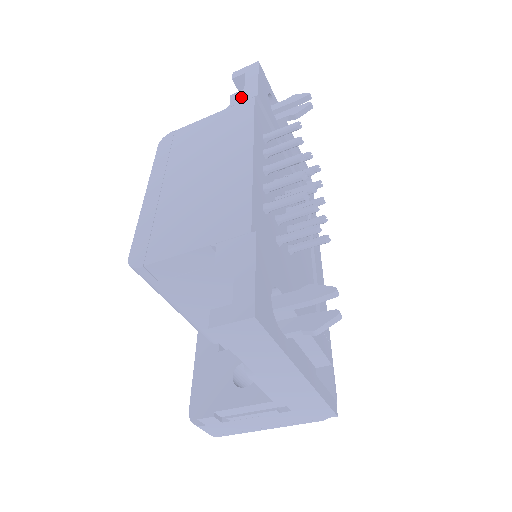
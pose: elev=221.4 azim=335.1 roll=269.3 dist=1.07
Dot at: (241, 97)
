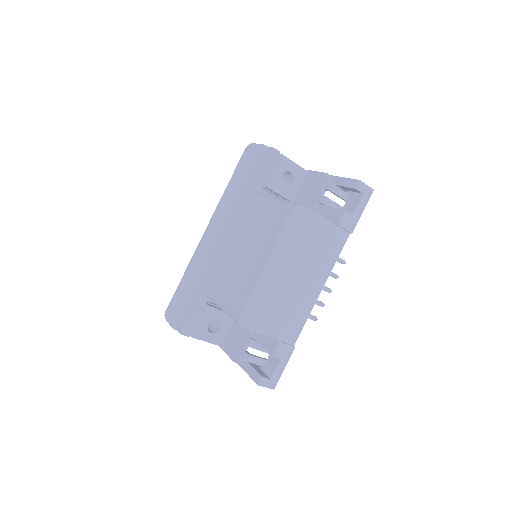
Dot at: (347, 223)
